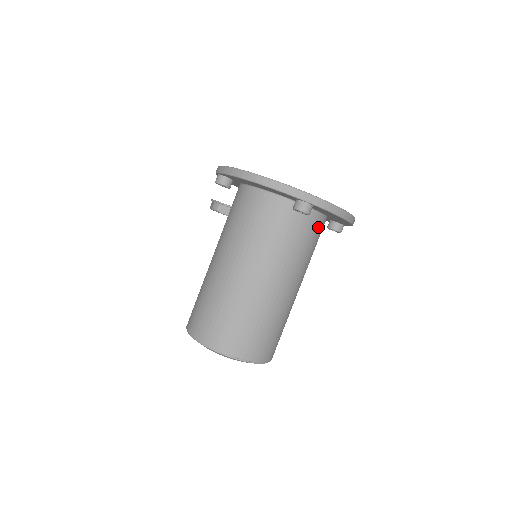
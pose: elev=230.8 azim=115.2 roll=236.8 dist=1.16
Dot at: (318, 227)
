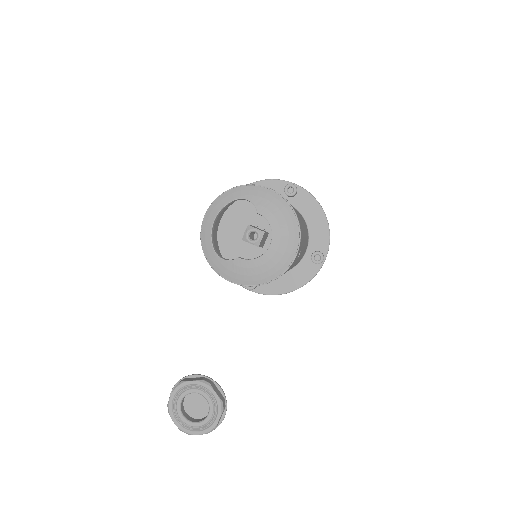
Dot at: occluded
